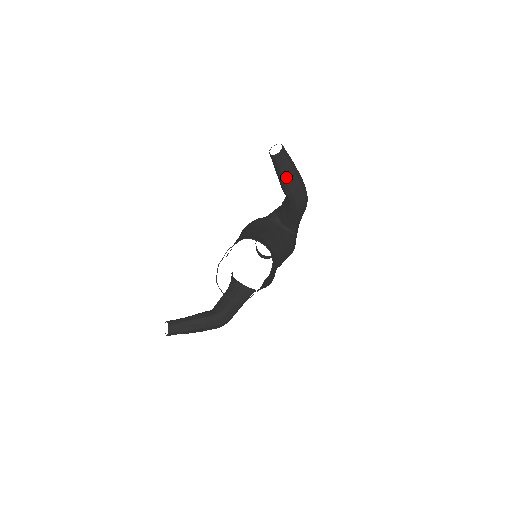
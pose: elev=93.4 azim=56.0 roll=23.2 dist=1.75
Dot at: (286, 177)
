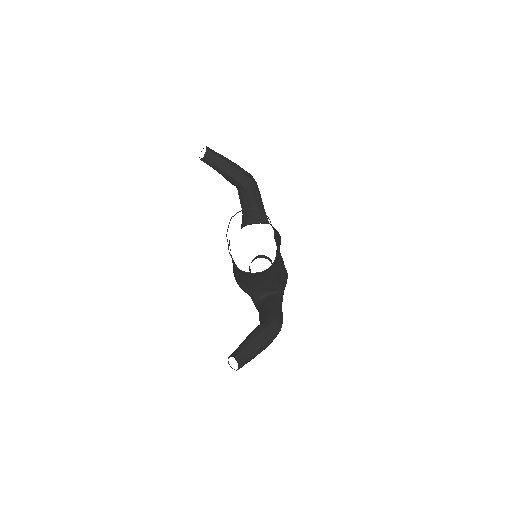
Dot at: (225, 165)
